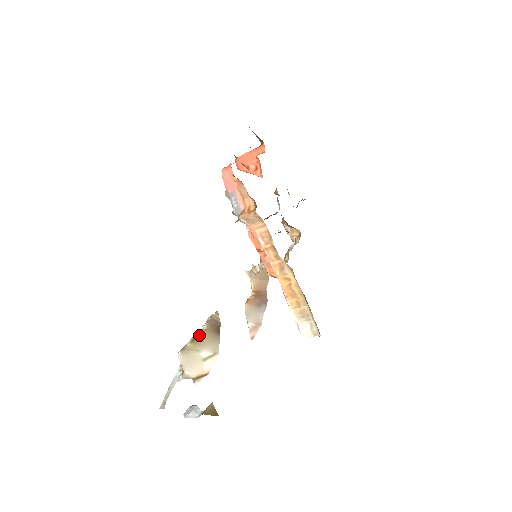
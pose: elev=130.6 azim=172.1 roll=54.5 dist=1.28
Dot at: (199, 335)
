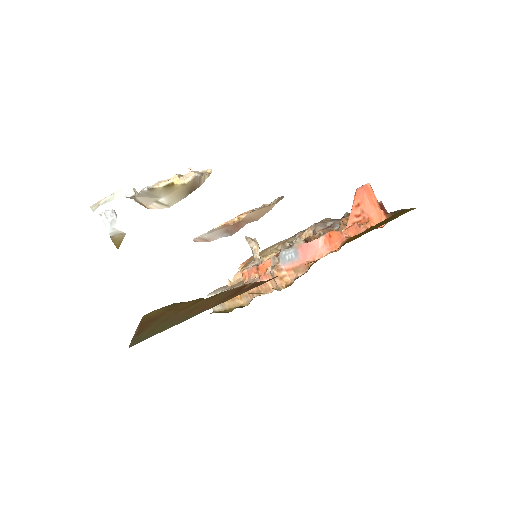
Dot at: (176, 185)
